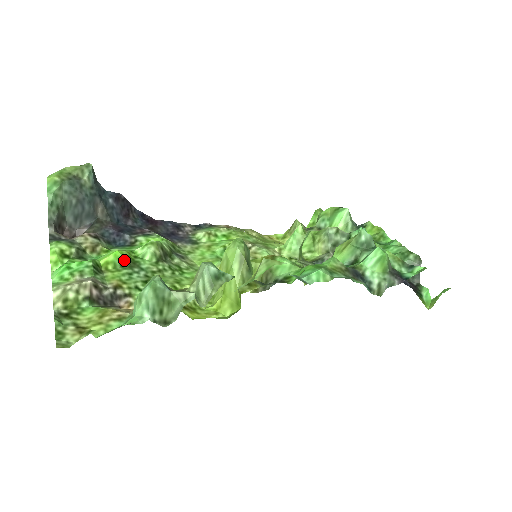
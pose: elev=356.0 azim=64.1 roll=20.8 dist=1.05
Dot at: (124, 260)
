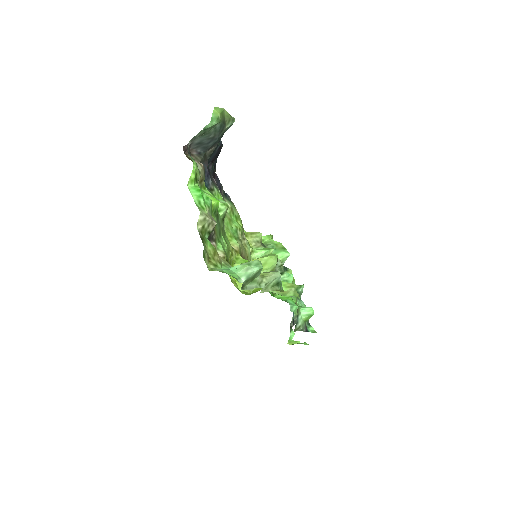
Dot at: occluded
